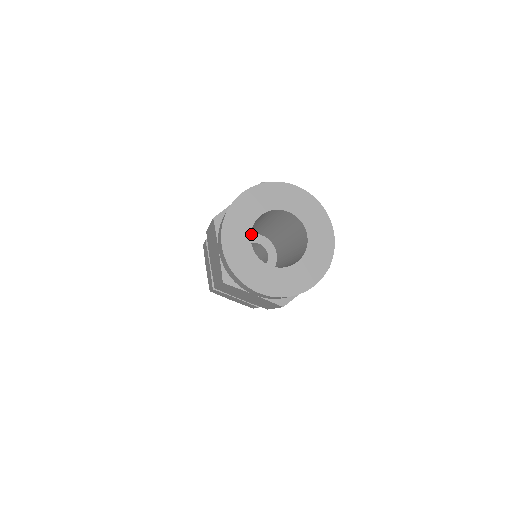
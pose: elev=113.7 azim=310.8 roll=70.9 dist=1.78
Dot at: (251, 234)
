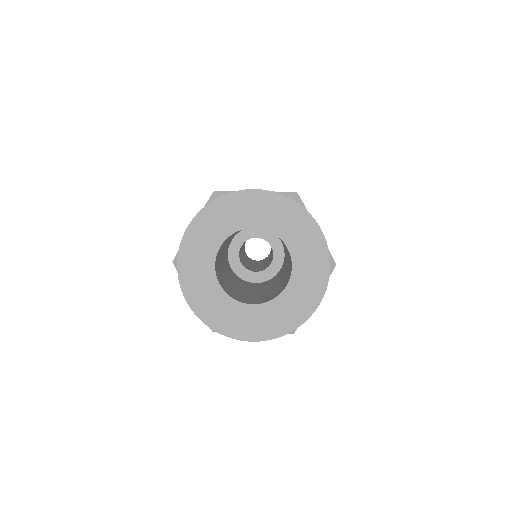
Dot at: occluded
